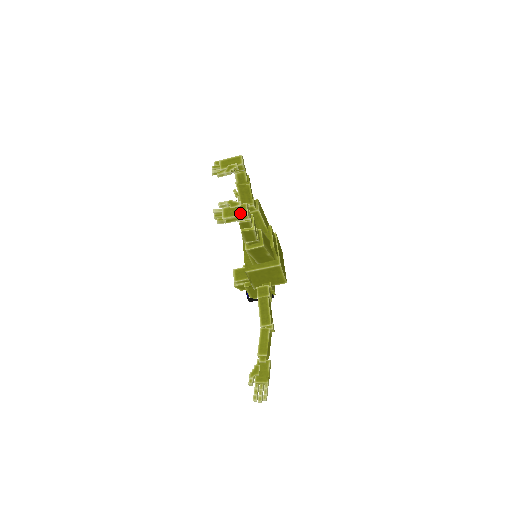
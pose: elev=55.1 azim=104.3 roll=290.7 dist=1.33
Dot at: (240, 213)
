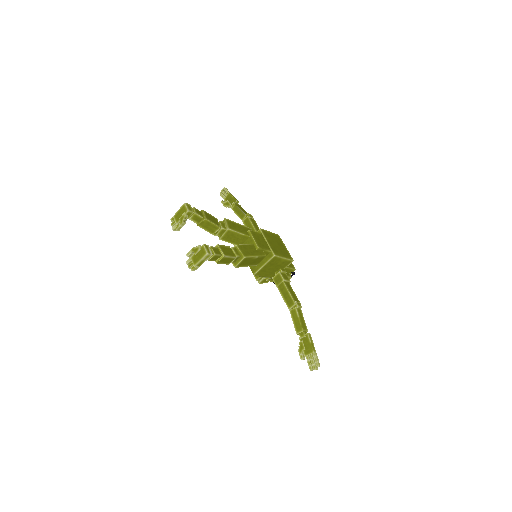
Dot at: (202, 256)
